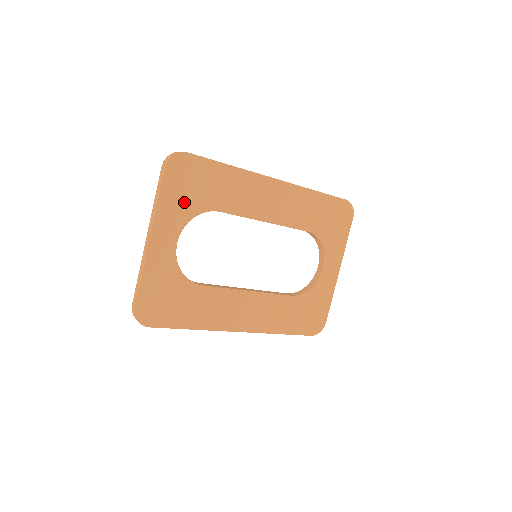
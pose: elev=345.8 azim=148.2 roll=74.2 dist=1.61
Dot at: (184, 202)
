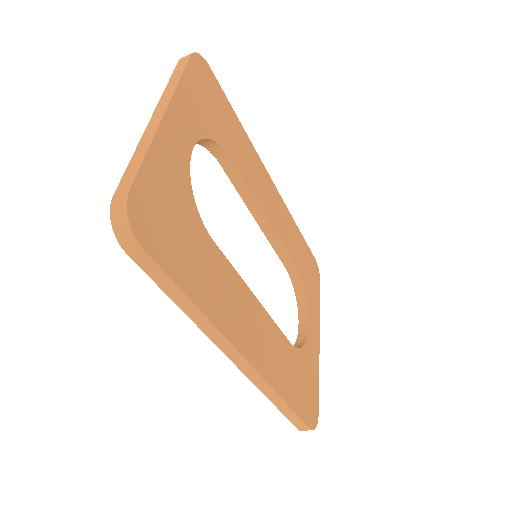
Dot at: (203, 111)
